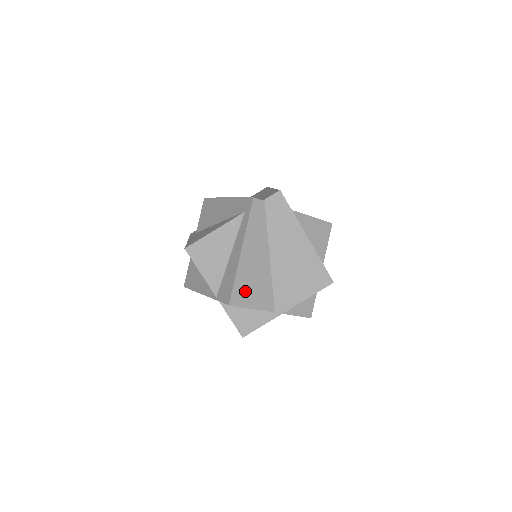
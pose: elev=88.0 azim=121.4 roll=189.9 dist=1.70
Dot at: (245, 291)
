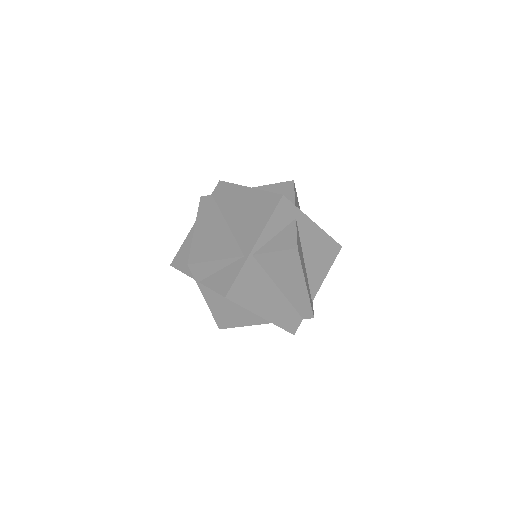
Dot at: (204, 251)
